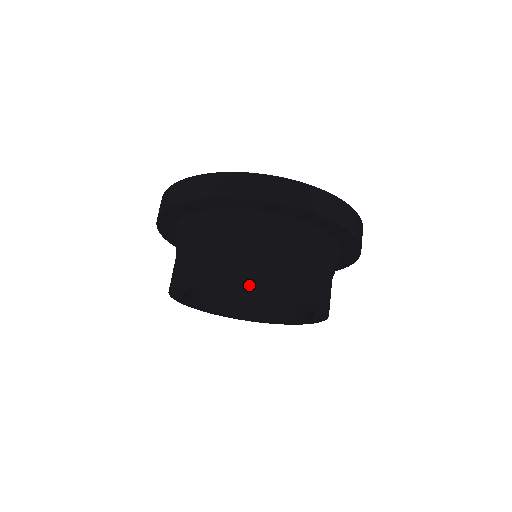
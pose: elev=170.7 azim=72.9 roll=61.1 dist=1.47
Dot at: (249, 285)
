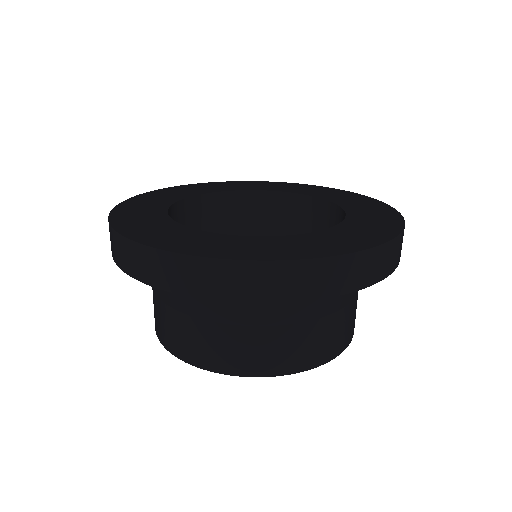
Dot at: (280, 374)
